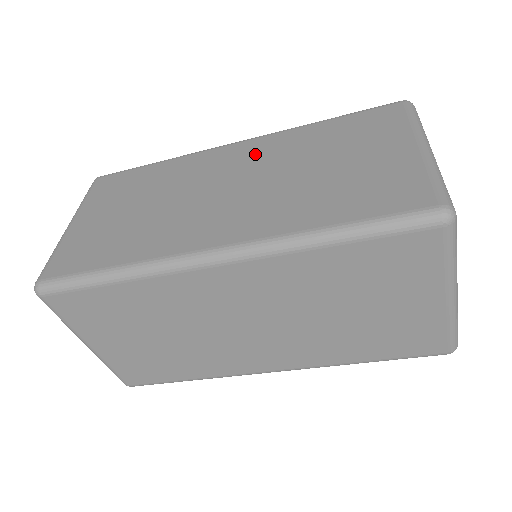
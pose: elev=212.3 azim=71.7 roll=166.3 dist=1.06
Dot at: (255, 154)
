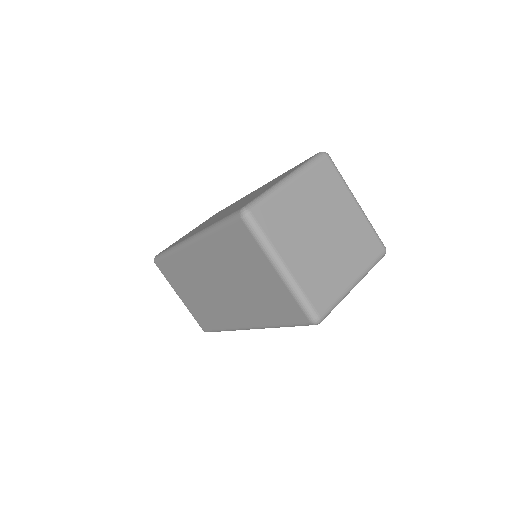
Dot at: (207, 260)
